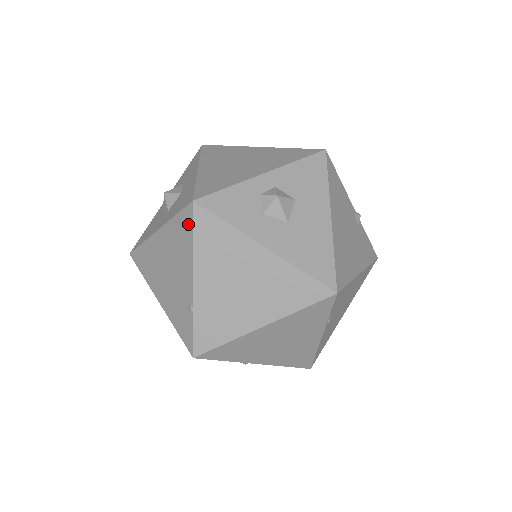
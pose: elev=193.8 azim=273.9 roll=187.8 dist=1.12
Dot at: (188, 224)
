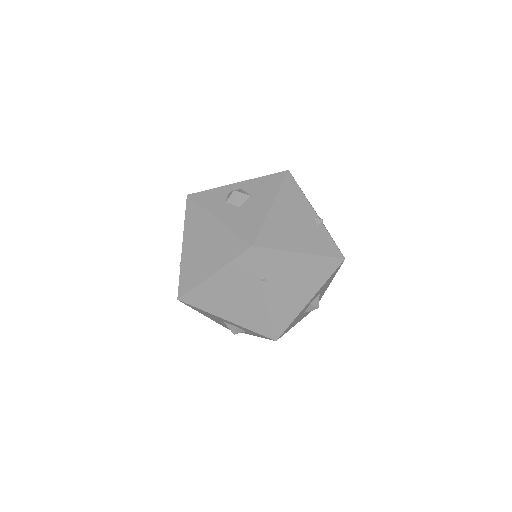
Dot at: (185, 211)
